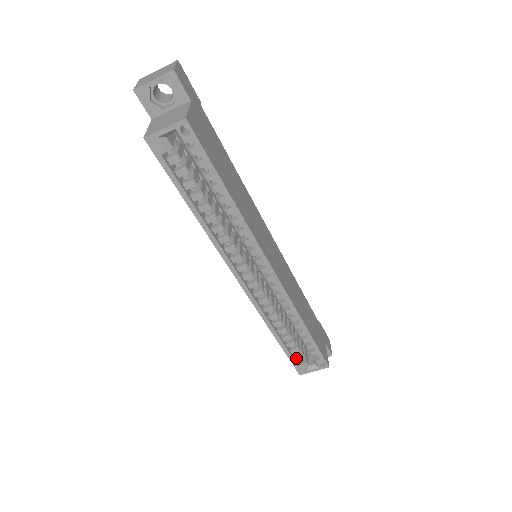
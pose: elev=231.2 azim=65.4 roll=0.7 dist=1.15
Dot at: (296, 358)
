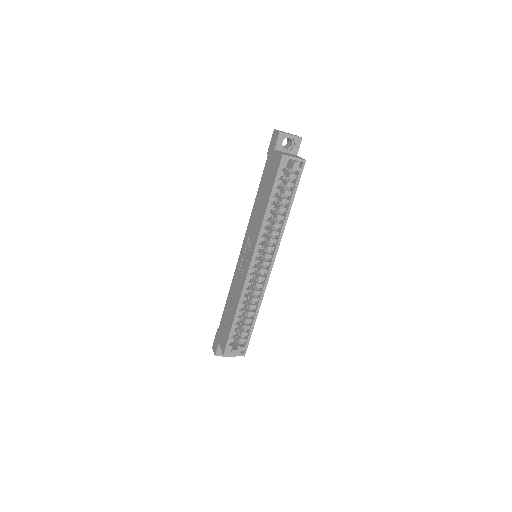
Dot at: (231, 340)
